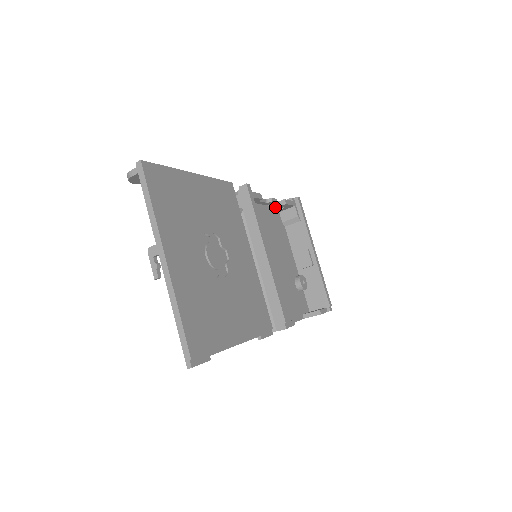
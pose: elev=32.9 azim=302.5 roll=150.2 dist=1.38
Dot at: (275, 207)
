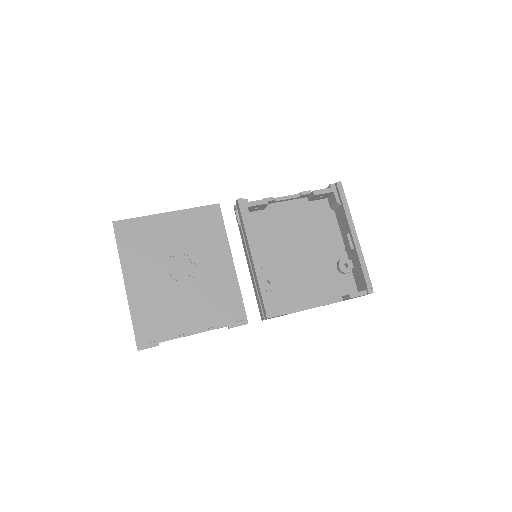
Dot at: (310, 198)
